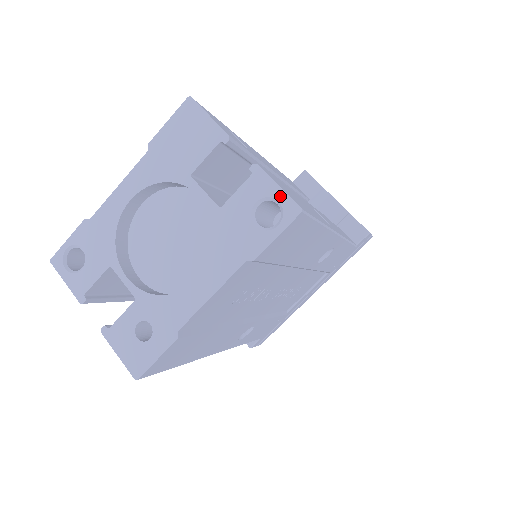
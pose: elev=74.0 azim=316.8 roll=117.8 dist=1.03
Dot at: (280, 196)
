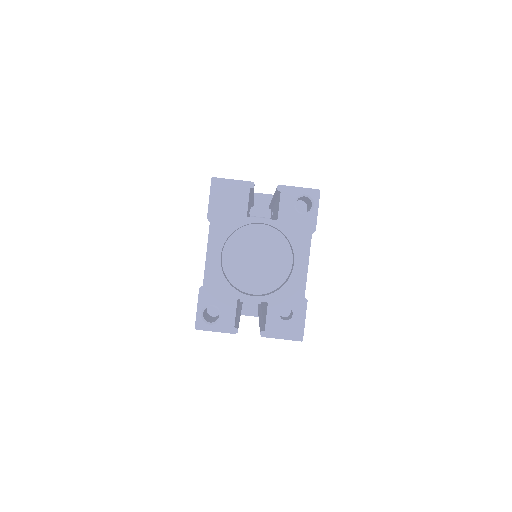
Dot at: (304, 191)
